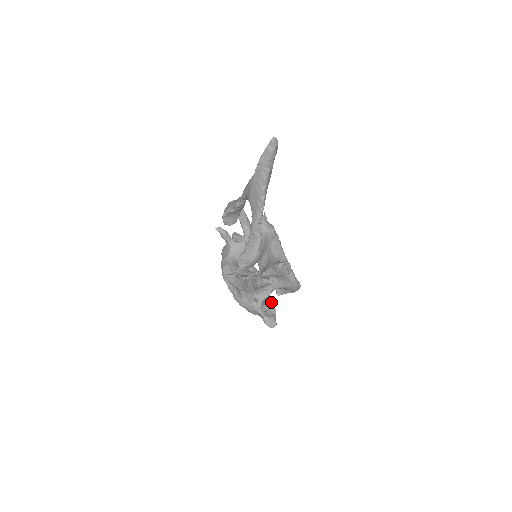
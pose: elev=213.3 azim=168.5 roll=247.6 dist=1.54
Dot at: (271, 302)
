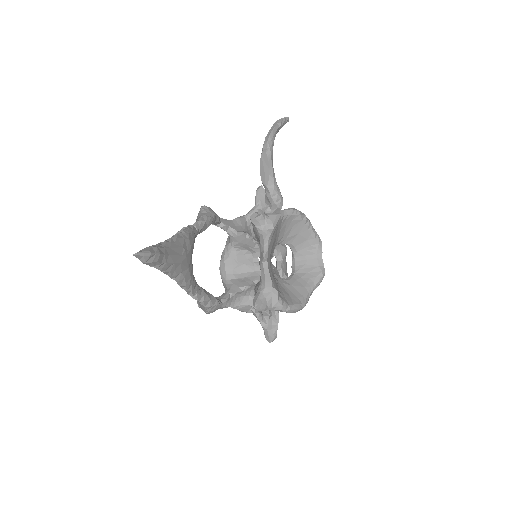
Dot at: occluded
